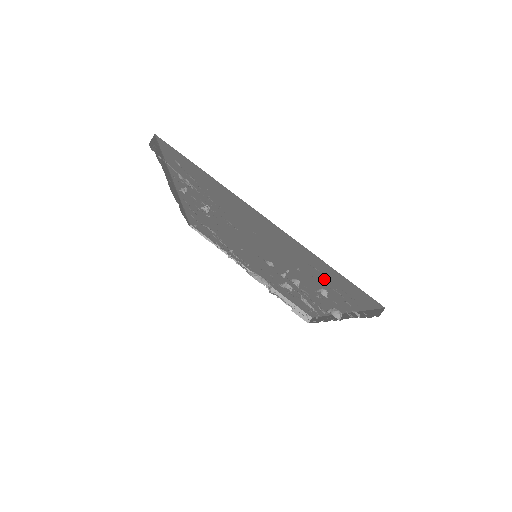
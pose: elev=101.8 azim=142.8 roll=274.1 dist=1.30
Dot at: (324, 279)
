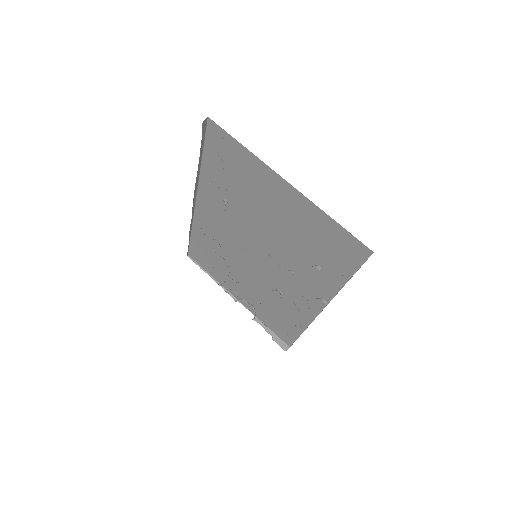
Dot at: (321, 248)
